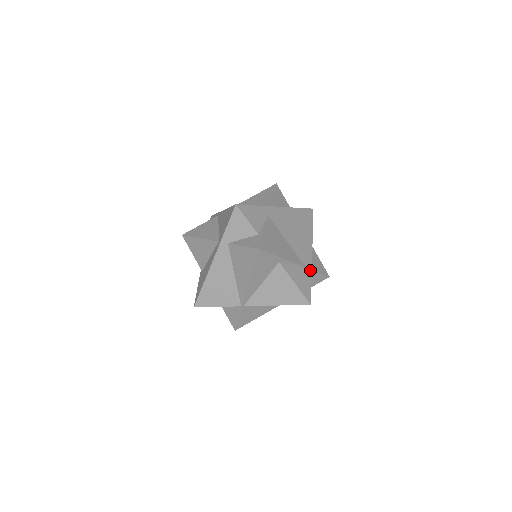
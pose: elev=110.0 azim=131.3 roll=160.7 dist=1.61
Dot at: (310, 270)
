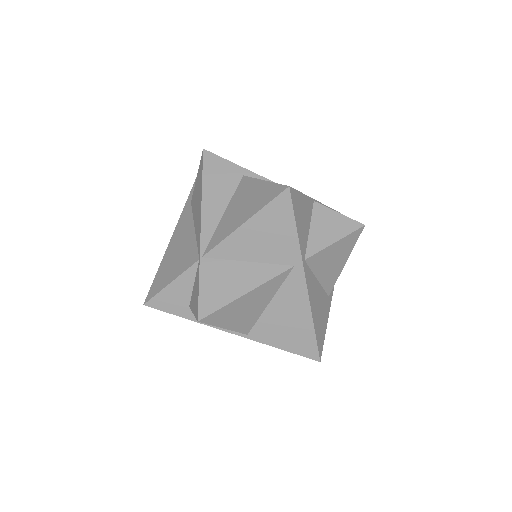
Dot at: occluded
